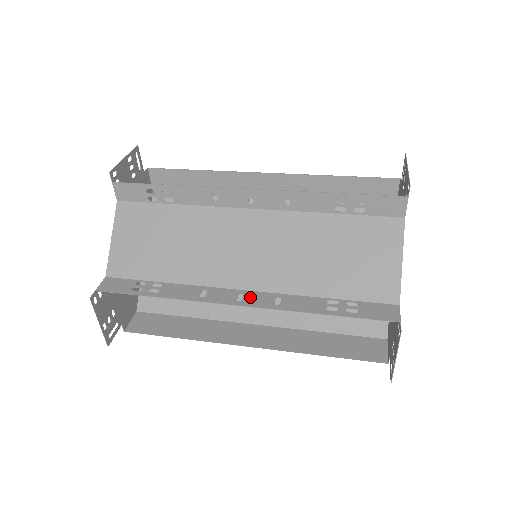
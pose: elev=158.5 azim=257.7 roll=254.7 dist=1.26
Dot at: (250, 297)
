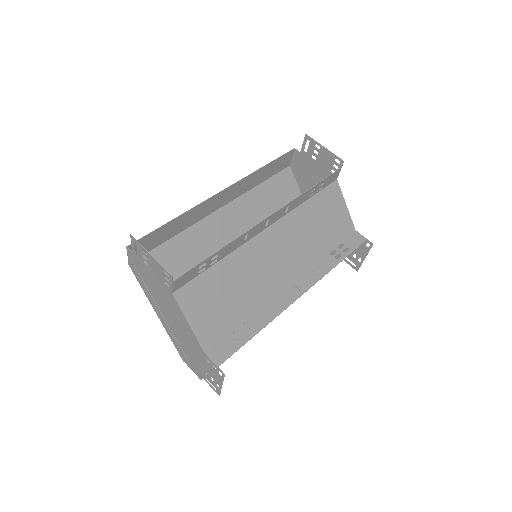
Dot at: (300, 284)
